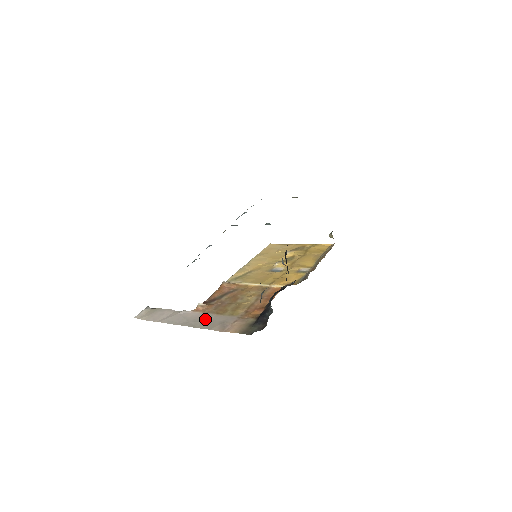
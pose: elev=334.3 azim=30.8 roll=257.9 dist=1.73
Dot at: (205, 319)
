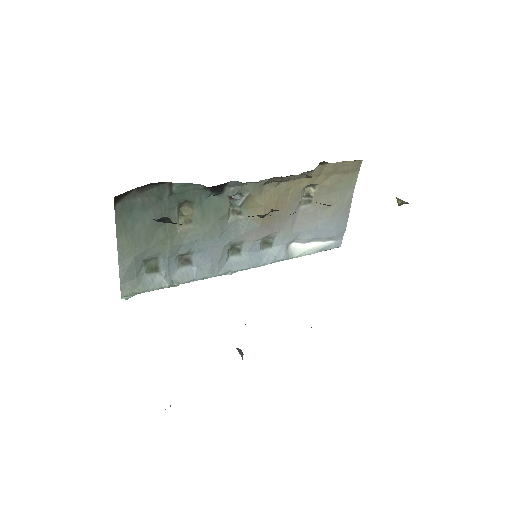
Dot at: occluded
